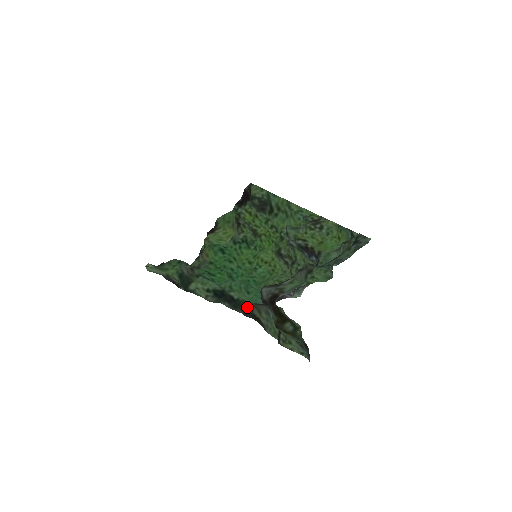
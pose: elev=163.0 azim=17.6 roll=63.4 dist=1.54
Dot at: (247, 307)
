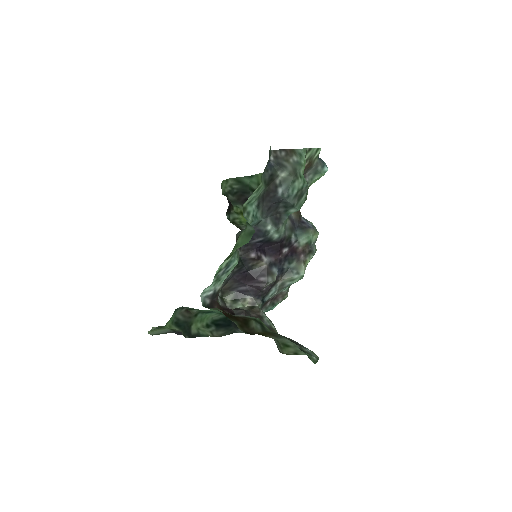
Dot at: occluded
